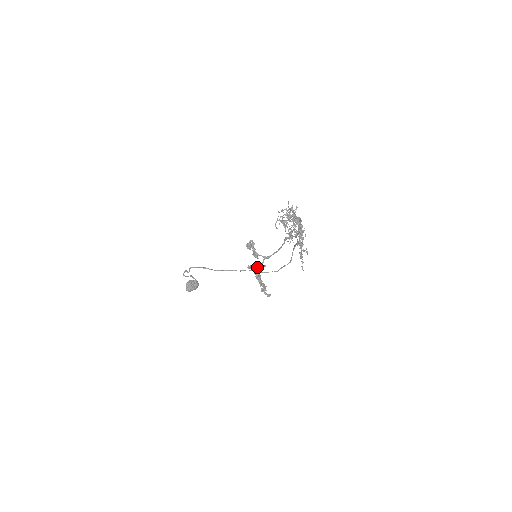
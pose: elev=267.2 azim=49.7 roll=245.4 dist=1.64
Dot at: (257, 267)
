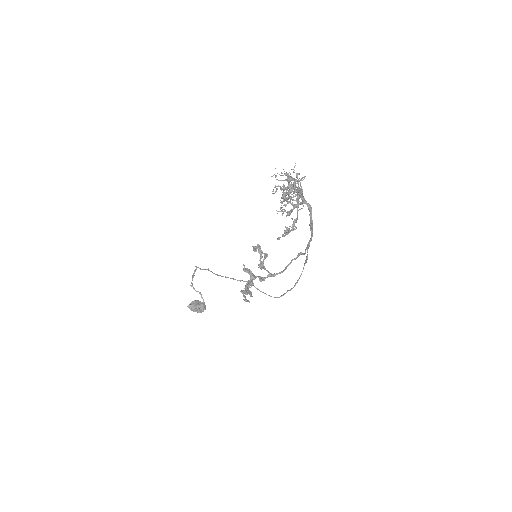
Dot at: (255, 276)
